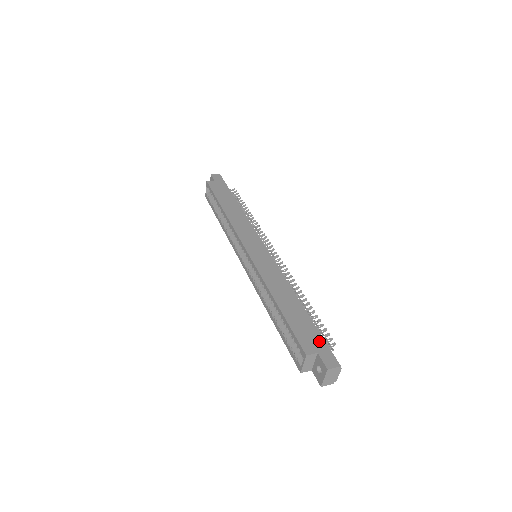
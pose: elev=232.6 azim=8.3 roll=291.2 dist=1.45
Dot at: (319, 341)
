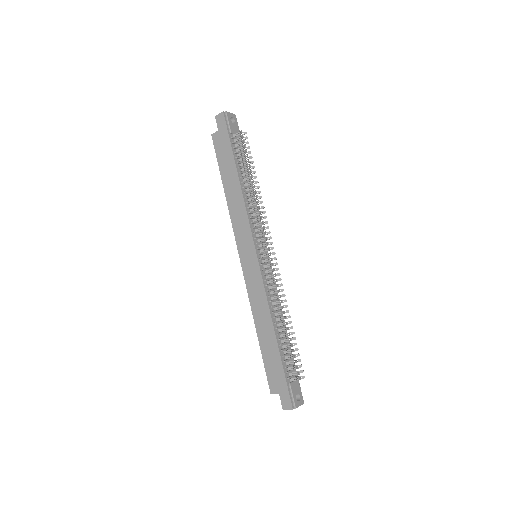
Dot at: (282, 382)
